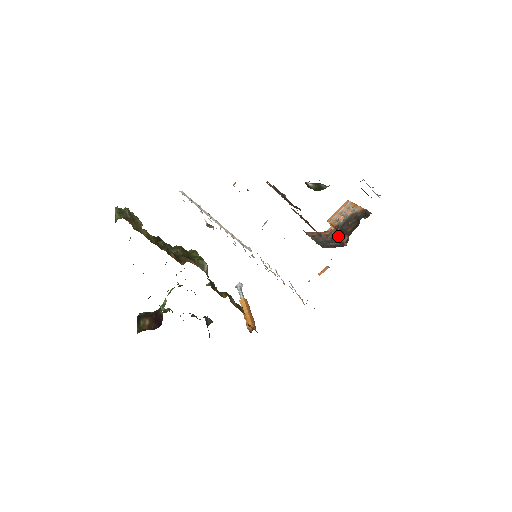
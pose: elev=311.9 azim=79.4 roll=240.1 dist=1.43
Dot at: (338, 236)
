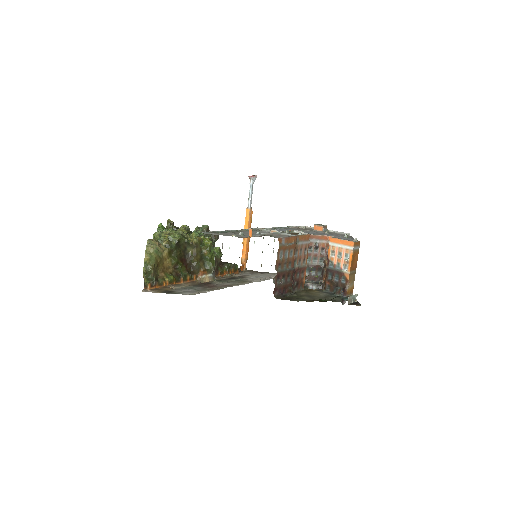
Dot at: (325, 267)
